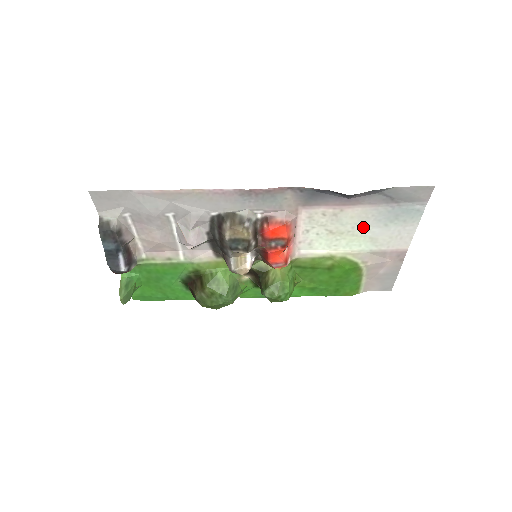
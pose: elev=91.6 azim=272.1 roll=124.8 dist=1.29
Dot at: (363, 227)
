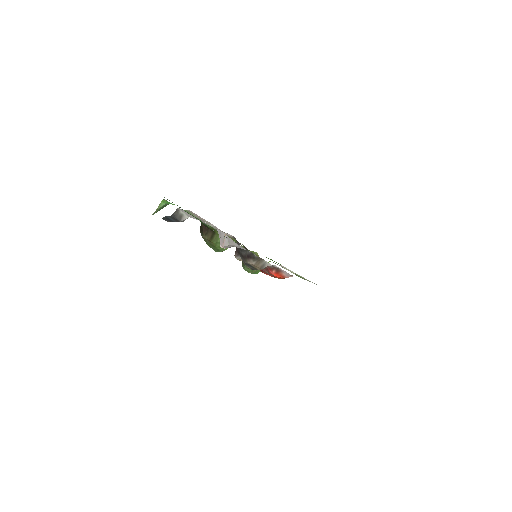
Dot at: occluded
